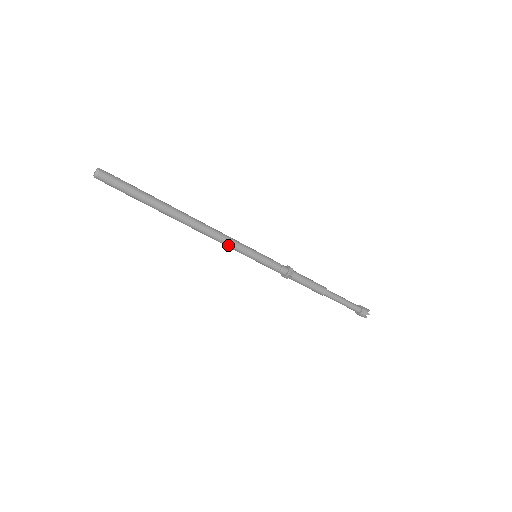
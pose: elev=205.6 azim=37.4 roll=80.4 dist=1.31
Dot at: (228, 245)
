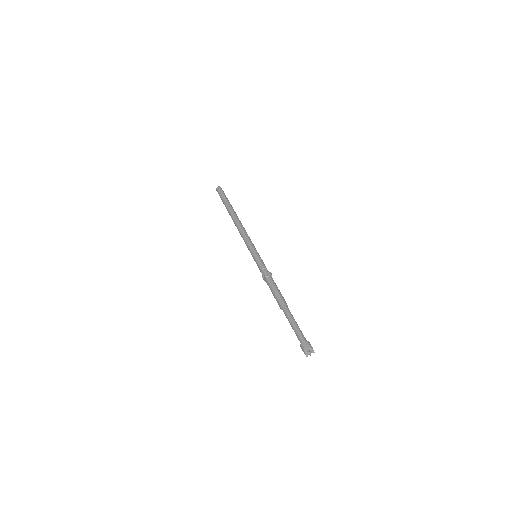
Dot at: (245, 240)
